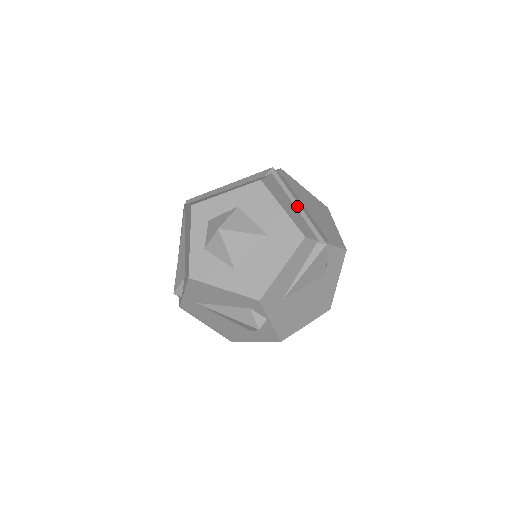
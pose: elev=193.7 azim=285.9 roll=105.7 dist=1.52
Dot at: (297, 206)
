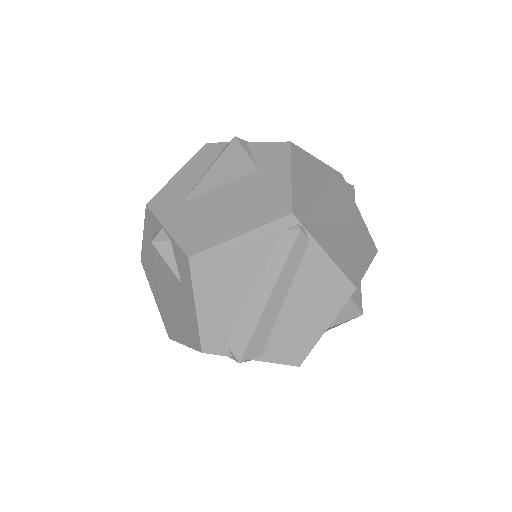
Dot at: occluded
